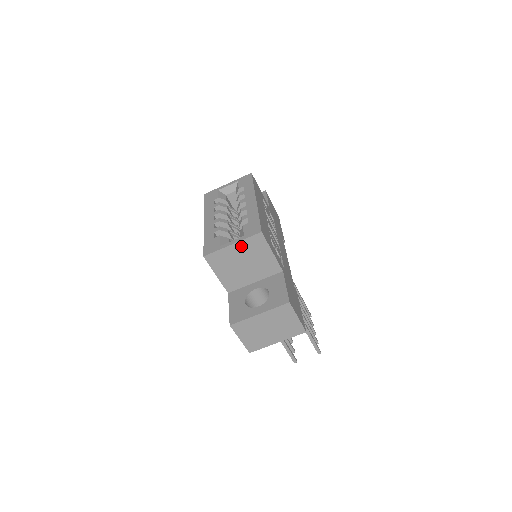
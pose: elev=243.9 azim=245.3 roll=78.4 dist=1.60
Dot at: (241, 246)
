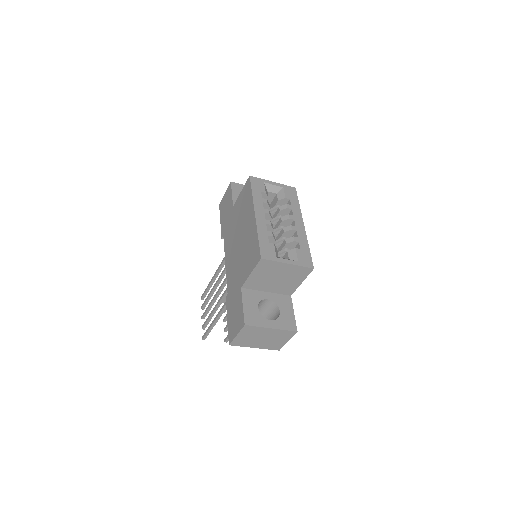
Dot at: (291, 268)
